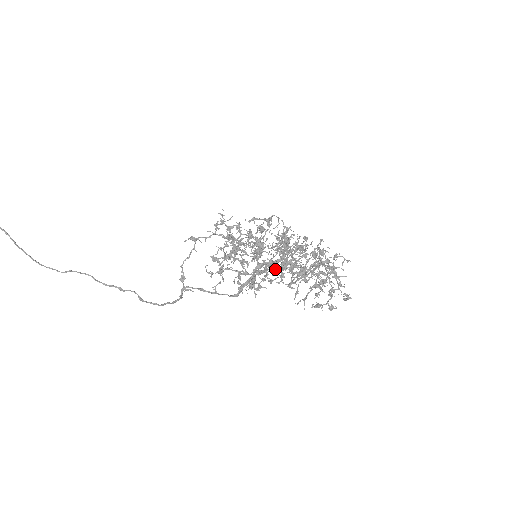
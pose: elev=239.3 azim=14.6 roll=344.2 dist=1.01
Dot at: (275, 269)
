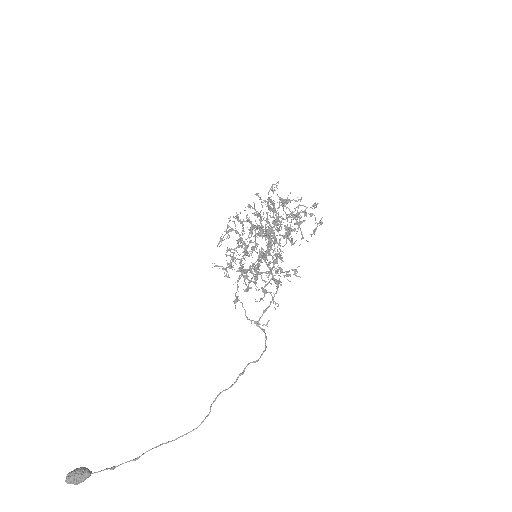
Dot at: occluded
